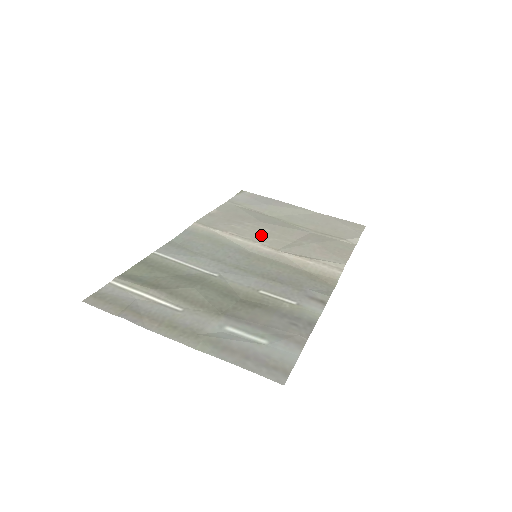
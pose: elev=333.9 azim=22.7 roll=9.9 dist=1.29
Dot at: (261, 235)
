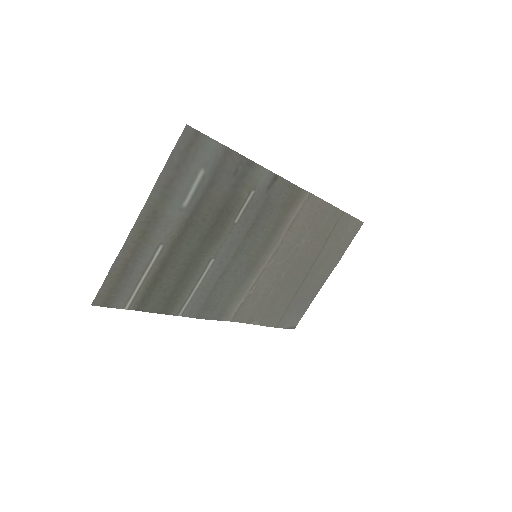
Dot at: (274, 272)
